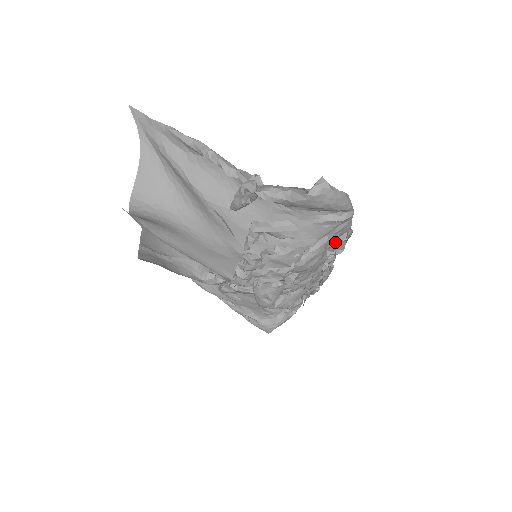
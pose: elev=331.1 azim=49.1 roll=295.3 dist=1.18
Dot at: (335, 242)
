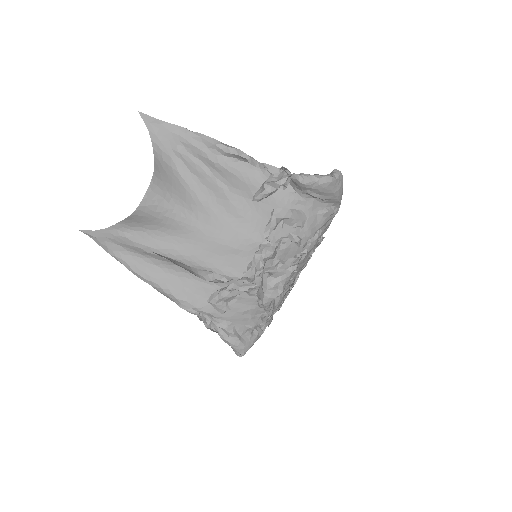
Dot at: (318, 241)
